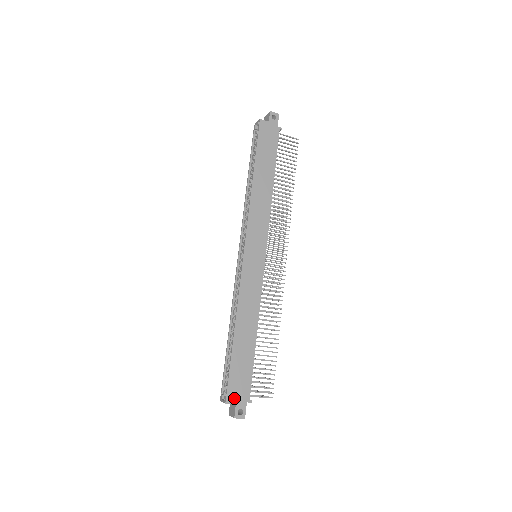
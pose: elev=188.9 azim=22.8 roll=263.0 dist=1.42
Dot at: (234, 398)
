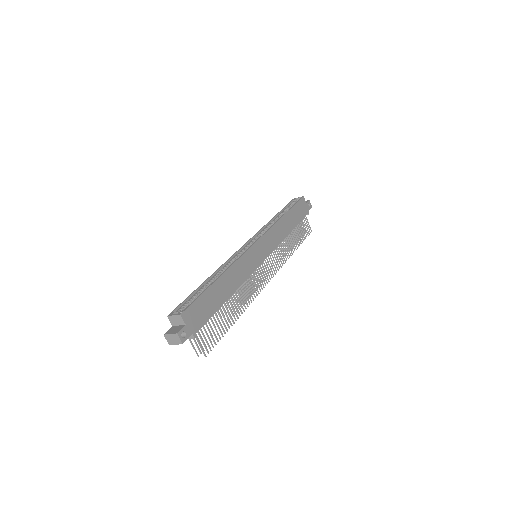
Dot at: (188, 319)
